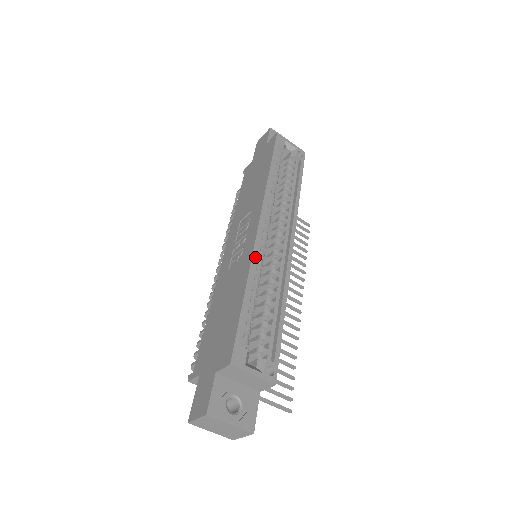
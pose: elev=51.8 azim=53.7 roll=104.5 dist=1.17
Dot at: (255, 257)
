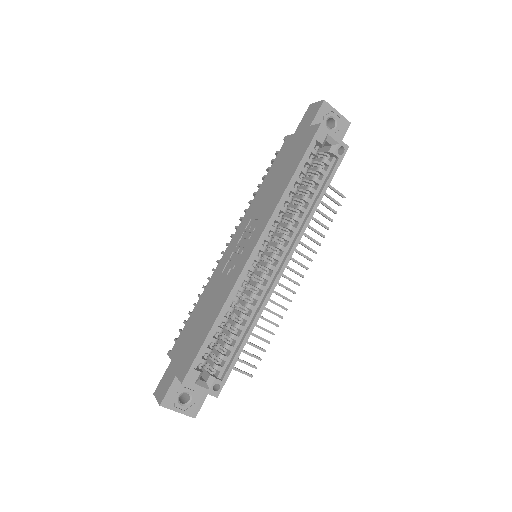
Dot at: (236, 287)
